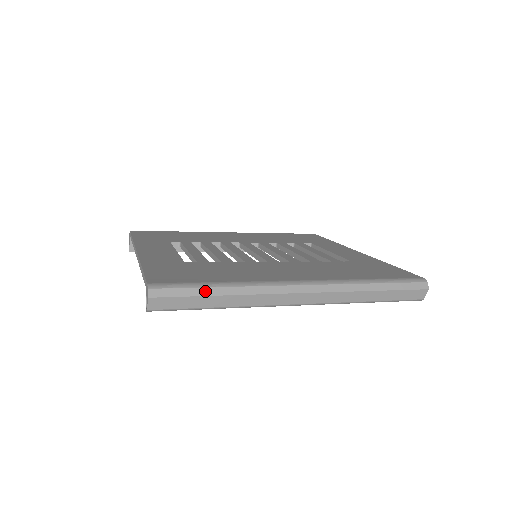
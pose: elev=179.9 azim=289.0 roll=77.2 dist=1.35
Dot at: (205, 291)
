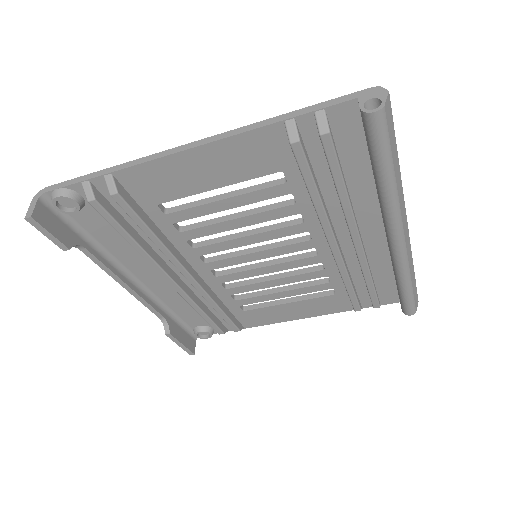
Dot at: occluded
